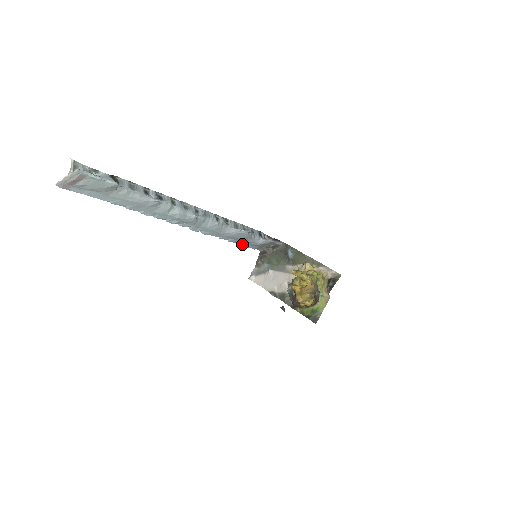
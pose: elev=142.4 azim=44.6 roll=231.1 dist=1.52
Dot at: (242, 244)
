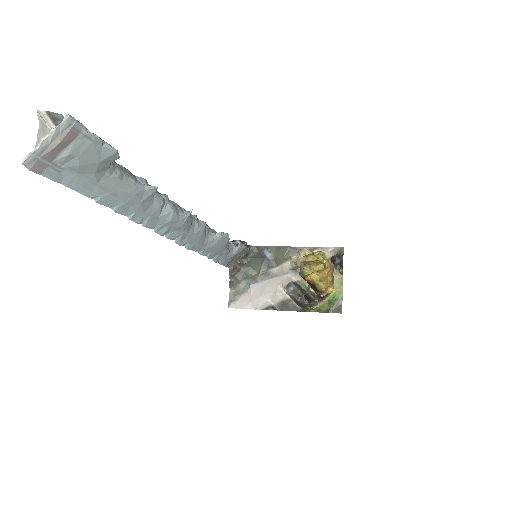
Dot at: (217, 260)
